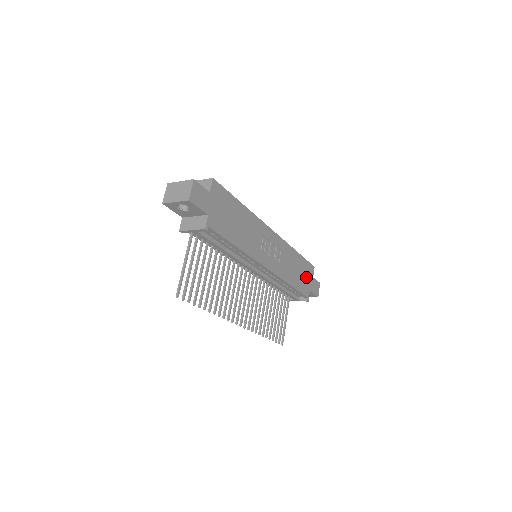
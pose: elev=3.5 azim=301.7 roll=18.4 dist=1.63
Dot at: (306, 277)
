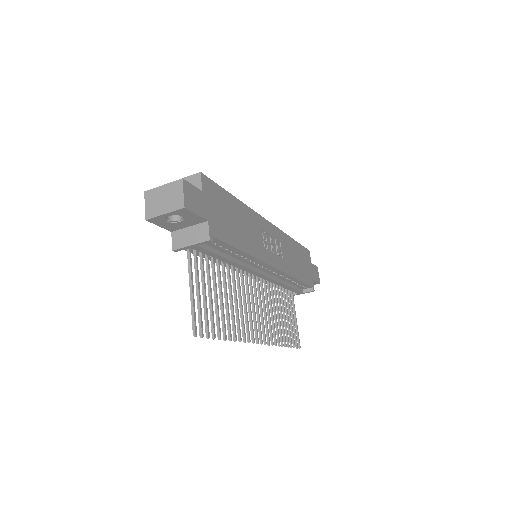
Dot at: (306, 265)
